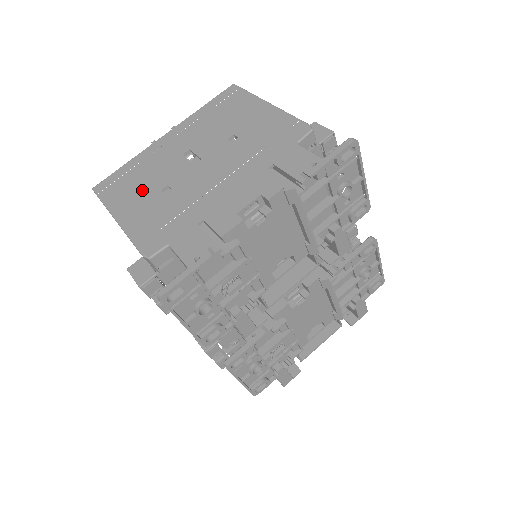
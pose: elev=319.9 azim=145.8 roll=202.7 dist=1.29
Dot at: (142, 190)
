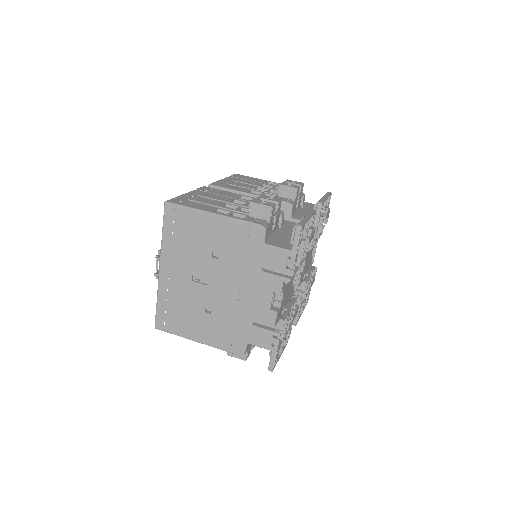
Dot at: (192, 317)
